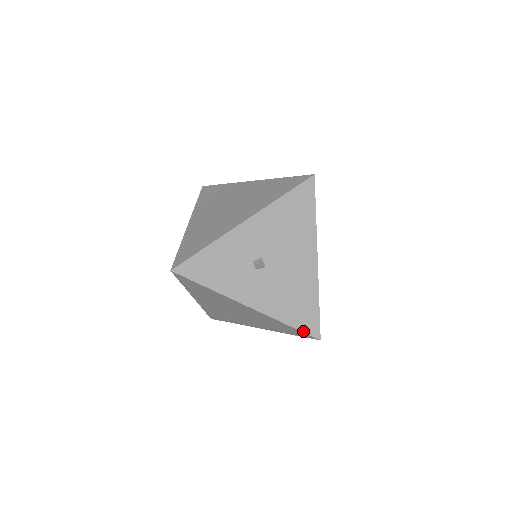
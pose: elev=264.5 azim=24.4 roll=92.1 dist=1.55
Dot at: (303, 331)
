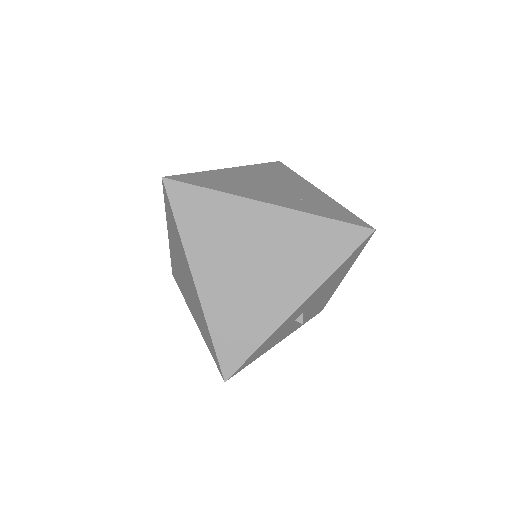
Dot at: occluded
